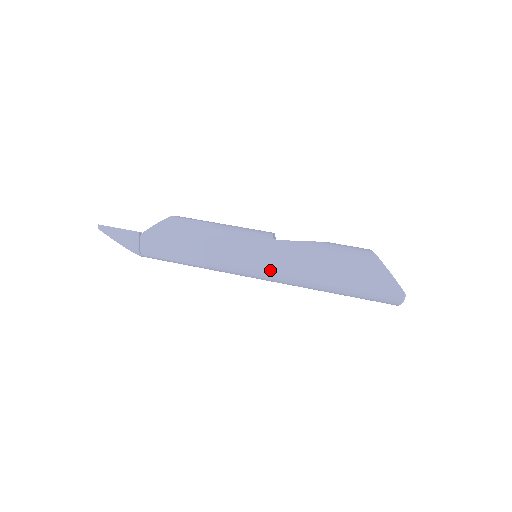
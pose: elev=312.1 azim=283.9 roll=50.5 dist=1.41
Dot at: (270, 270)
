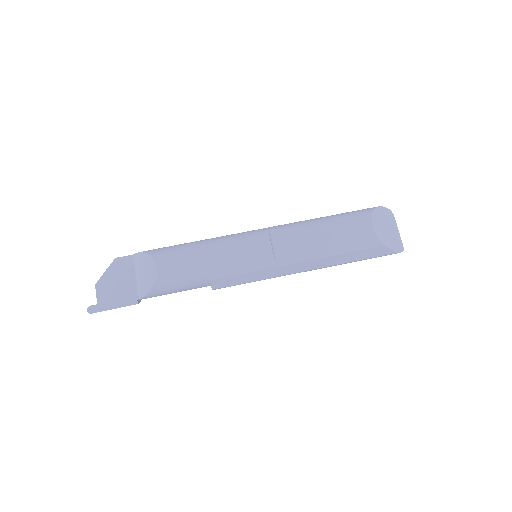
Dot at: occluded
